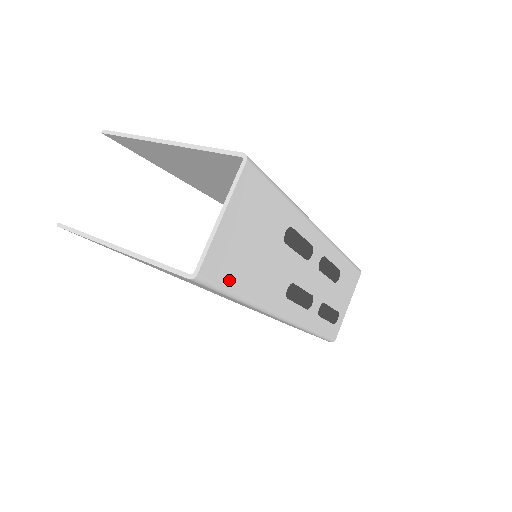
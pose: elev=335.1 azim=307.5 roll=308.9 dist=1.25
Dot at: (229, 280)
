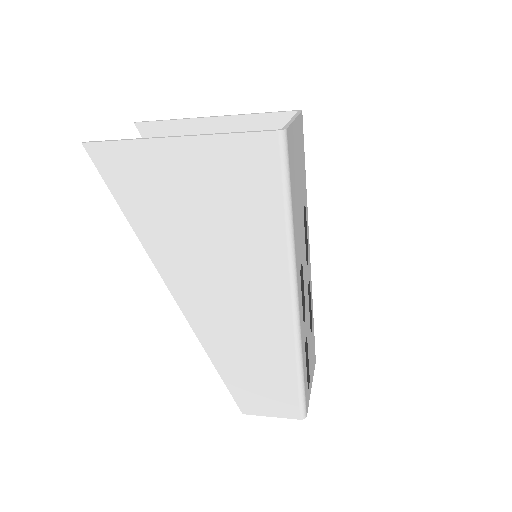
Dot at: (291, 174)
